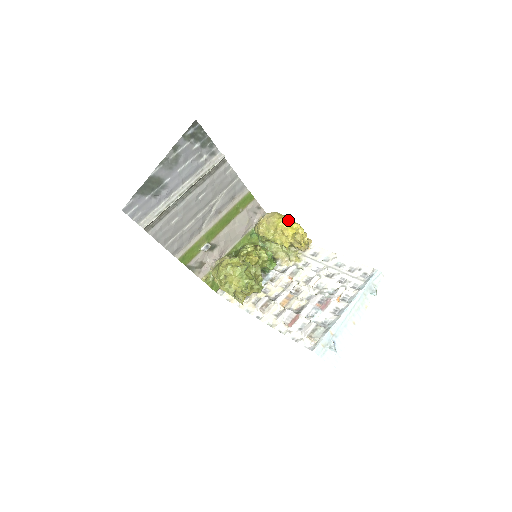
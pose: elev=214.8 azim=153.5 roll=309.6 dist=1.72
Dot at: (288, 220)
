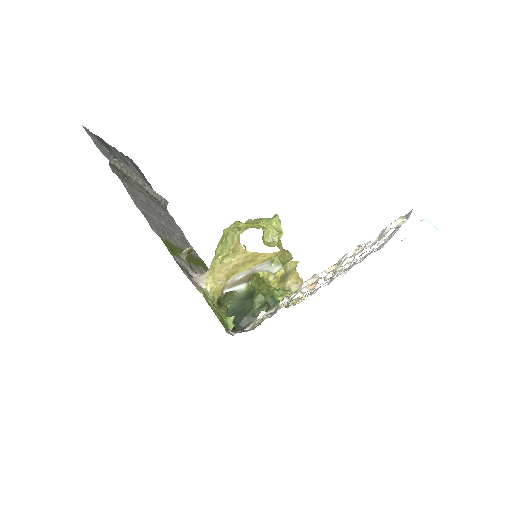
Dot at: occluded
